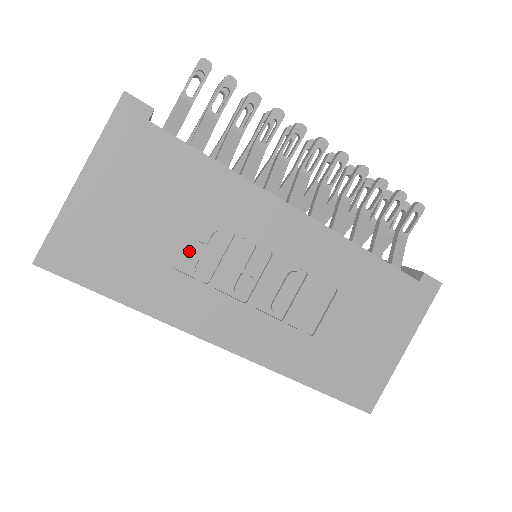
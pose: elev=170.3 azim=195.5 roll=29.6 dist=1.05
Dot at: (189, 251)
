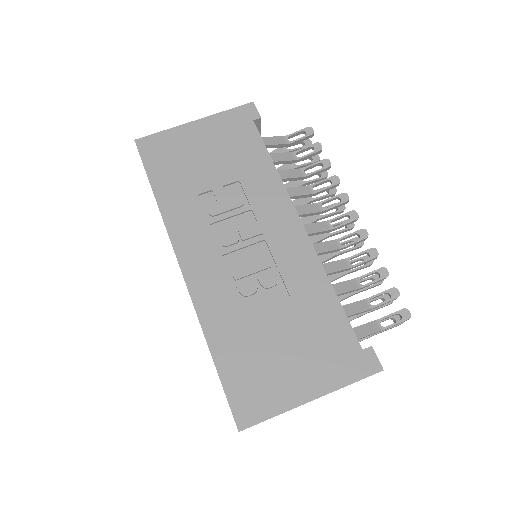
Dot at: (215, 194)
